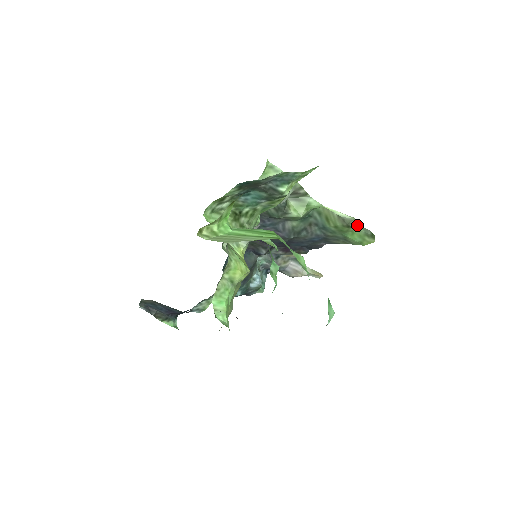
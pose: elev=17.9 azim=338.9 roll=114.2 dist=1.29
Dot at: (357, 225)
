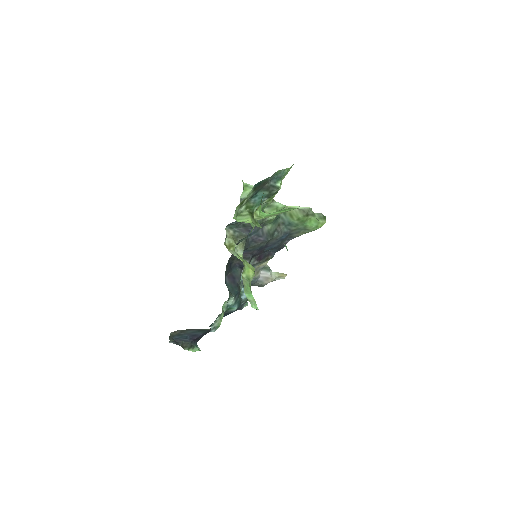
Dot at: (312, 212)
